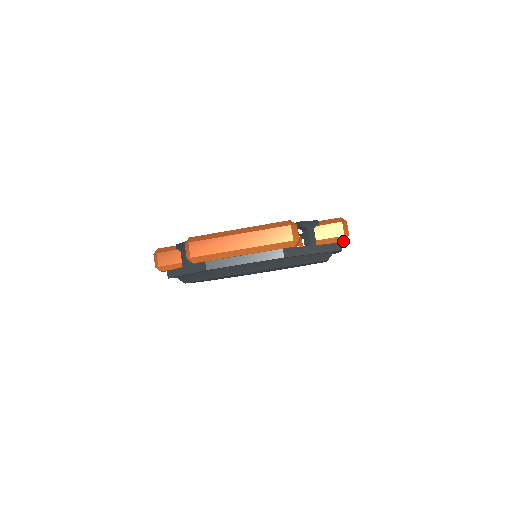
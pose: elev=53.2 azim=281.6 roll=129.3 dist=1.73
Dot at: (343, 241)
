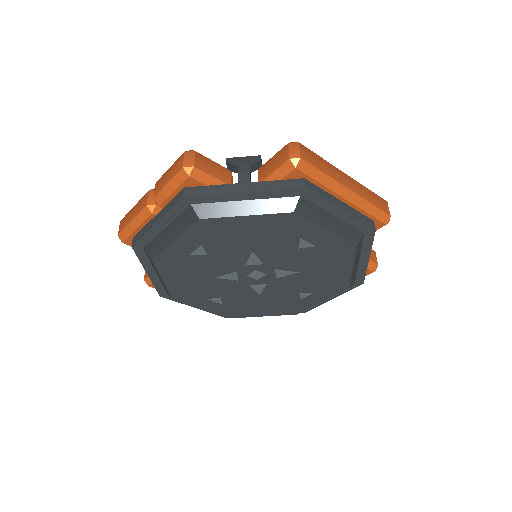
Dot at: (372, 271)
